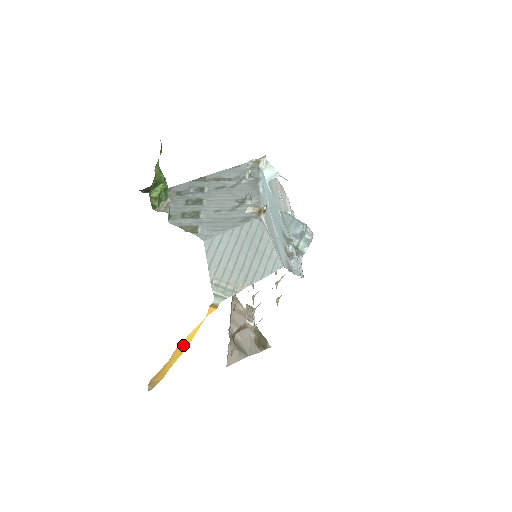
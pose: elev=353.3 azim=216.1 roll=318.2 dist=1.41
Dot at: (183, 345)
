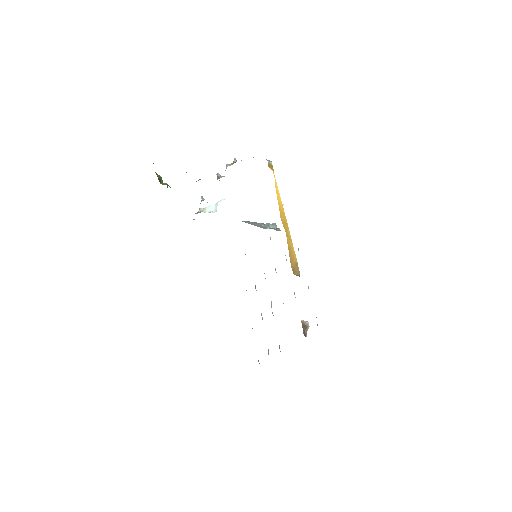
Dot at: (281, 212)
